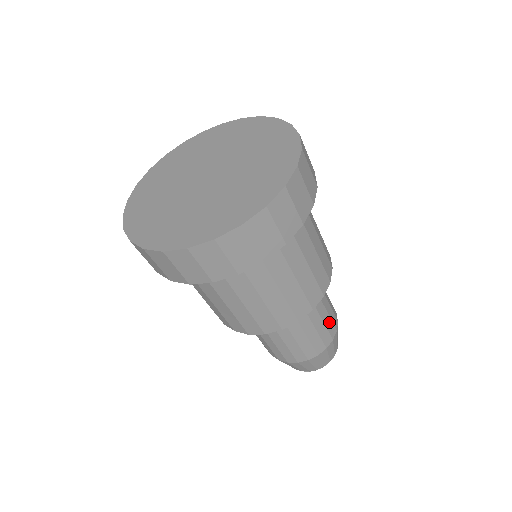
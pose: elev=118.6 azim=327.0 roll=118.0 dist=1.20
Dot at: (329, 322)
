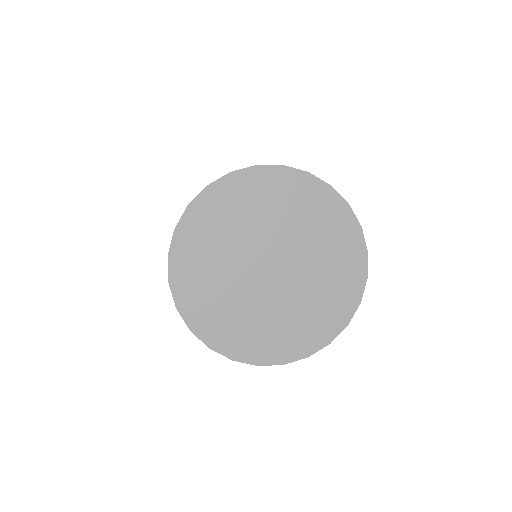
Dot at: occluded
